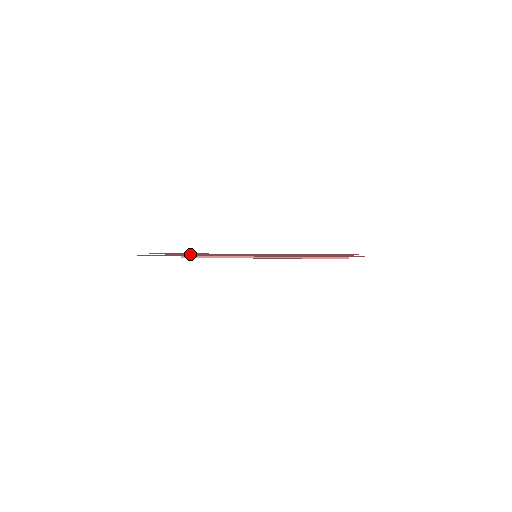
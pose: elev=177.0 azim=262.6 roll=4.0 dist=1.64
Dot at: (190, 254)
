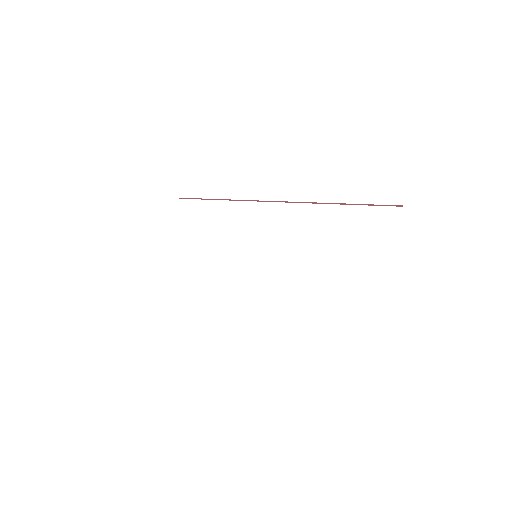
Dot at: occluded
